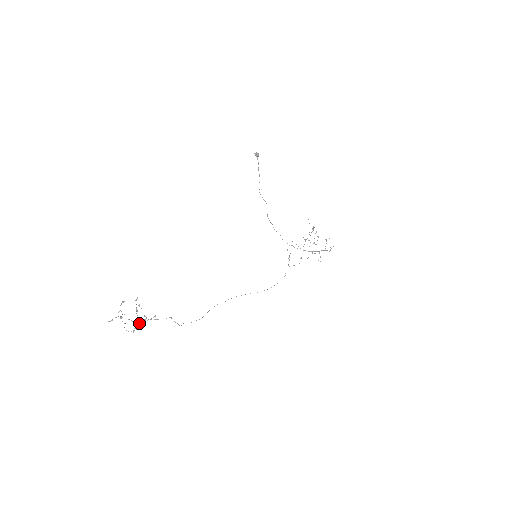
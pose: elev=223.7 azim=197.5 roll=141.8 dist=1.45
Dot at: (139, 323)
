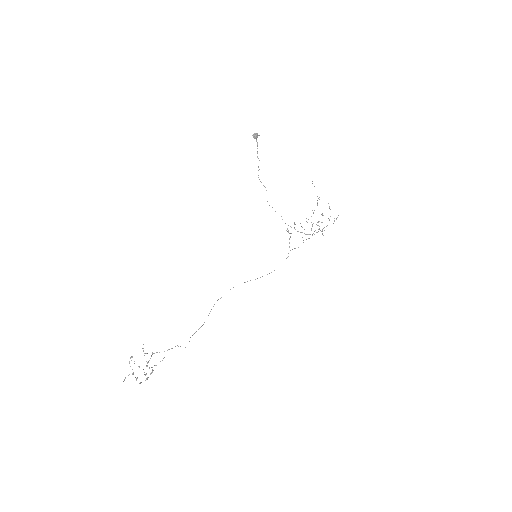
Dot at: occluded
